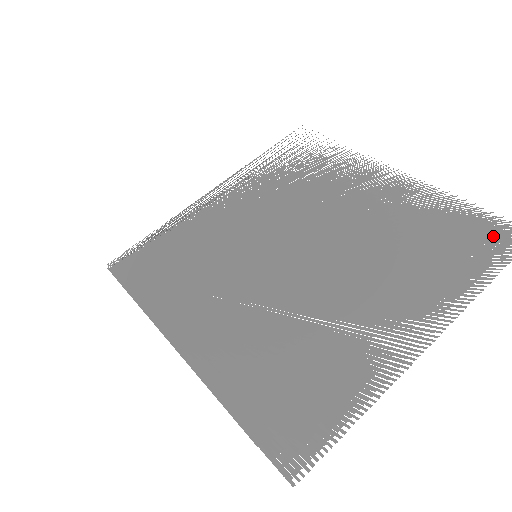
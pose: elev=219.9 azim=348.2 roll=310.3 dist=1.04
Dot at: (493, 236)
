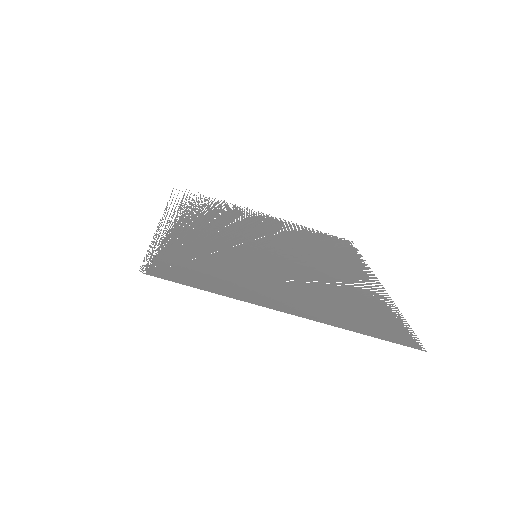
Dot at: (343, 242)
